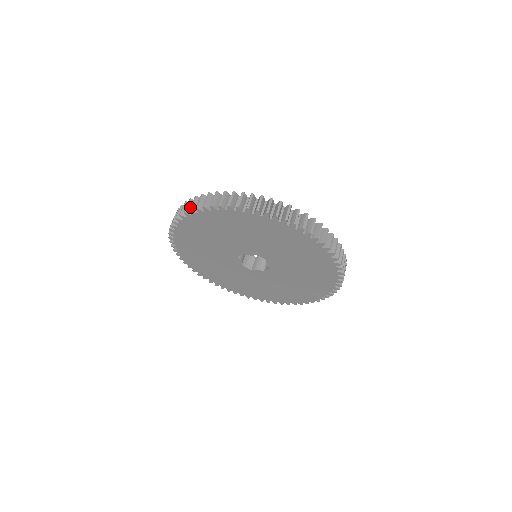
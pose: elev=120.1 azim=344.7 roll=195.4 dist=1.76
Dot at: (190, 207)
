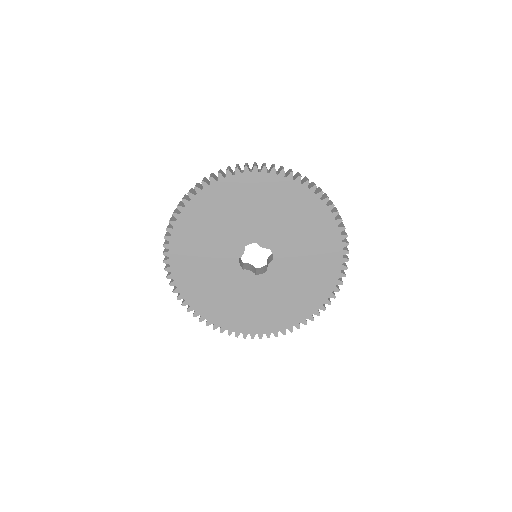
Dot at: (255, 164)
